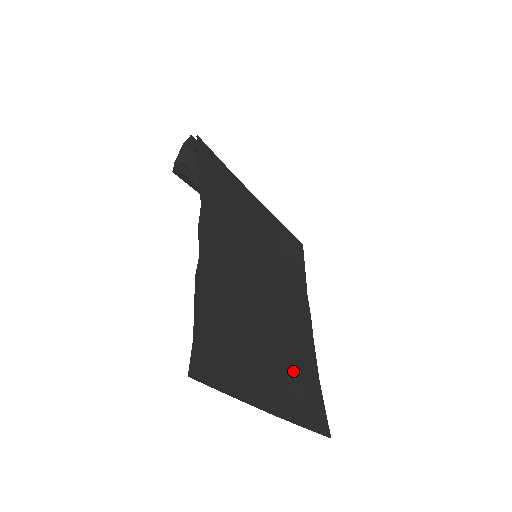
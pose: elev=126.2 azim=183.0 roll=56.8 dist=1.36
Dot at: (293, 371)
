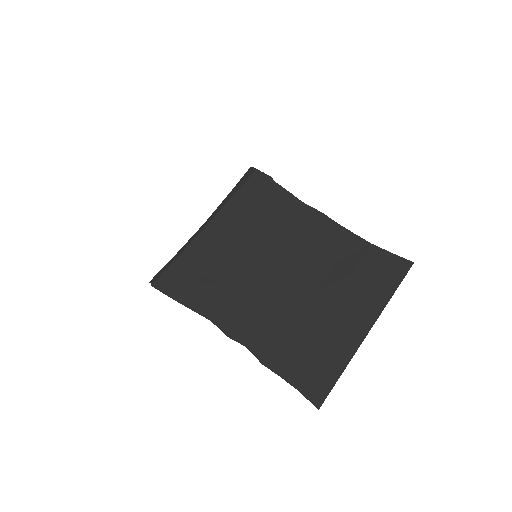
Dot at: (352, 280)
